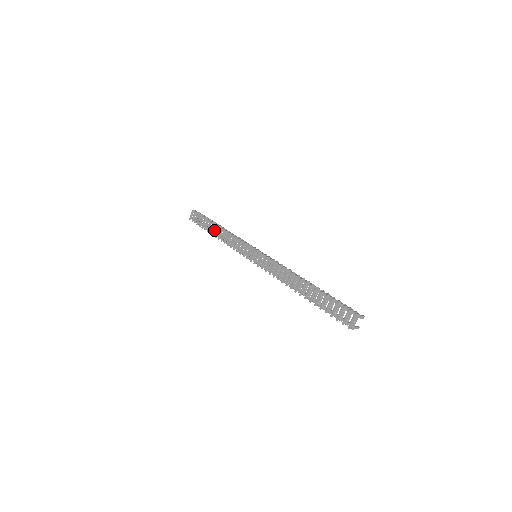
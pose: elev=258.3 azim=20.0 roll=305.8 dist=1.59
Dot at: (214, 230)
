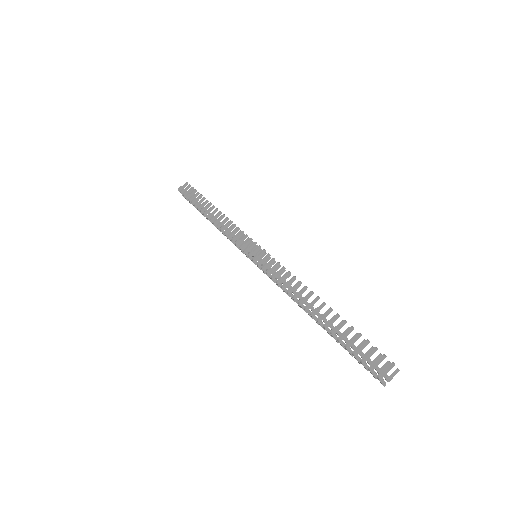
Dot at: occluded
